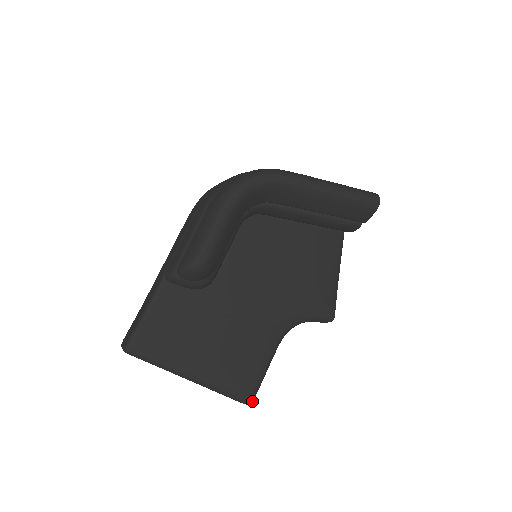
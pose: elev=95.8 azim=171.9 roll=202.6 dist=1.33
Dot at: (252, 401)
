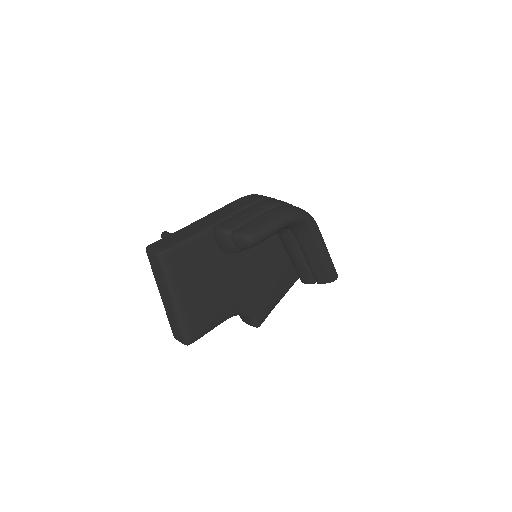
Dot at: occluded
